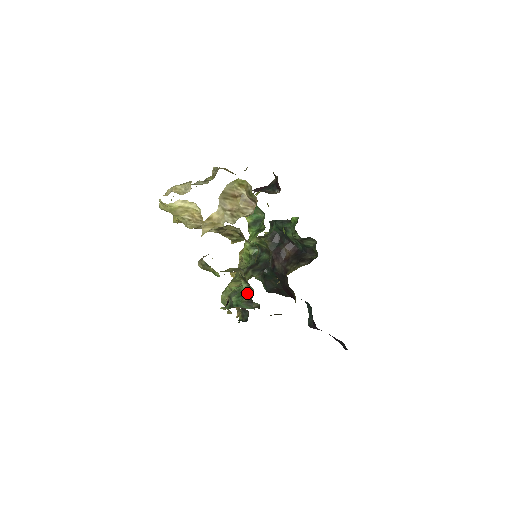
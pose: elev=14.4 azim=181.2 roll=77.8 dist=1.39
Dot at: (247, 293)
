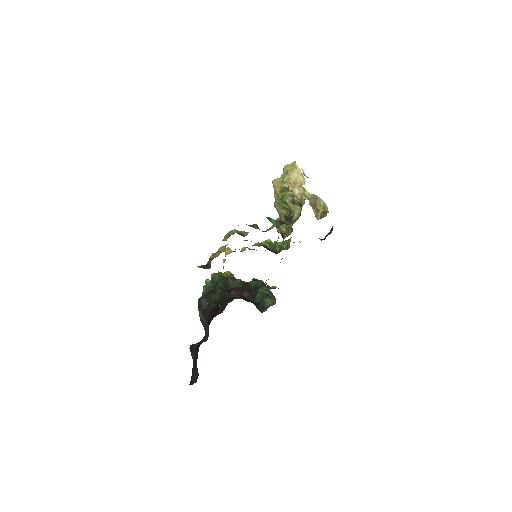
Dot at: occluded
